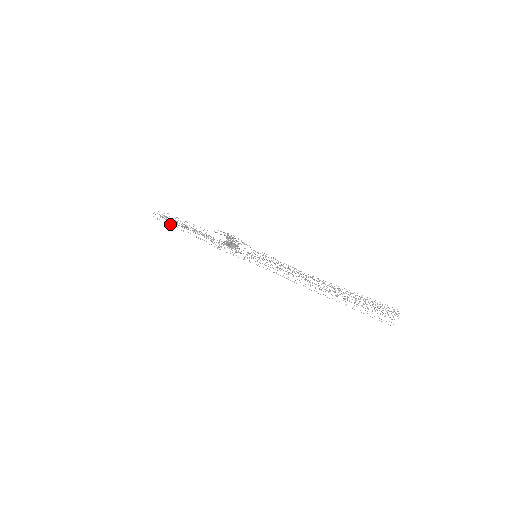
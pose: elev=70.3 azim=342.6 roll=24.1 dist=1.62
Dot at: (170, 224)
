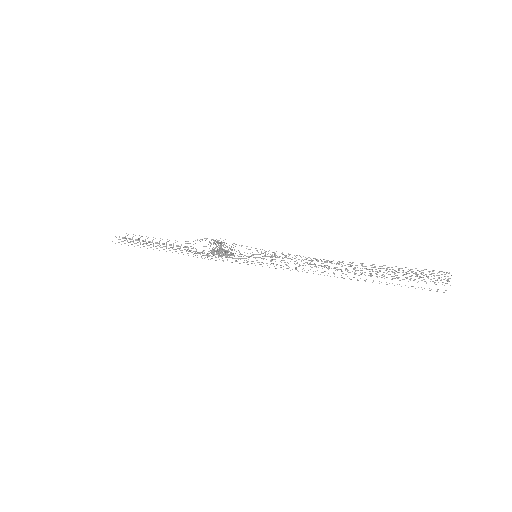
Dot at: occluded
